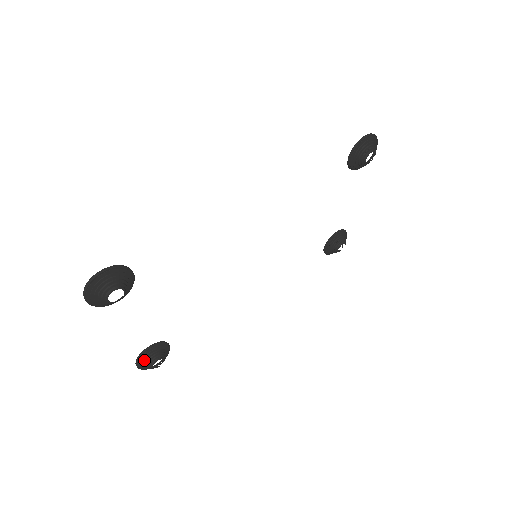
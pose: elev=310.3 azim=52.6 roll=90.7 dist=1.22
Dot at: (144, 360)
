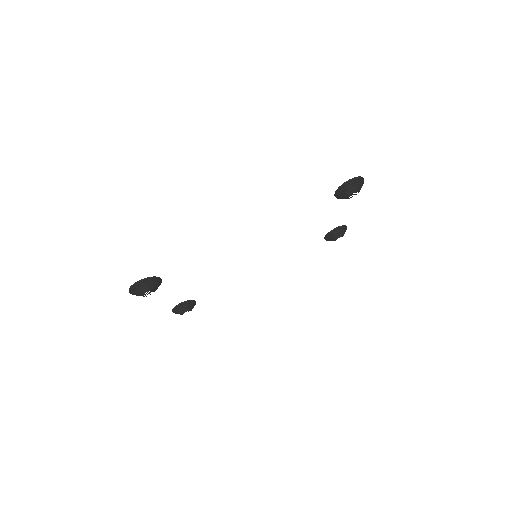
Dot at: (177, 311)
